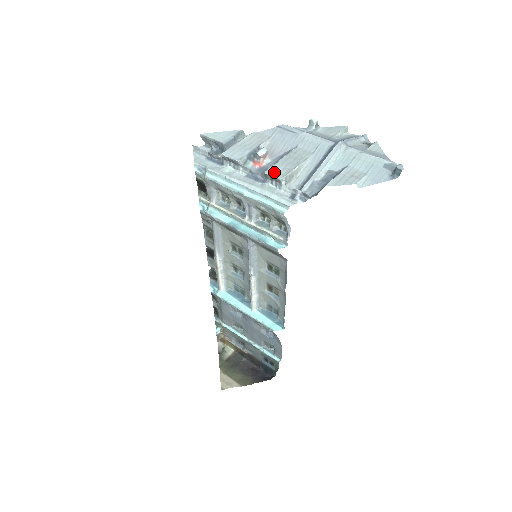
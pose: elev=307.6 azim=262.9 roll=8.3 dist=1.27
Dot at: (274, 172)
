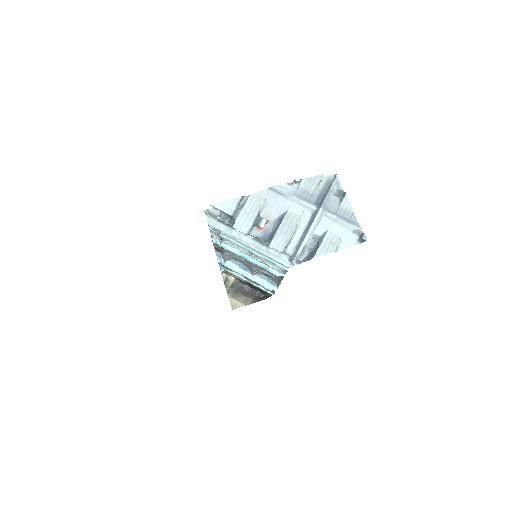
Dot at: (276, 245)
